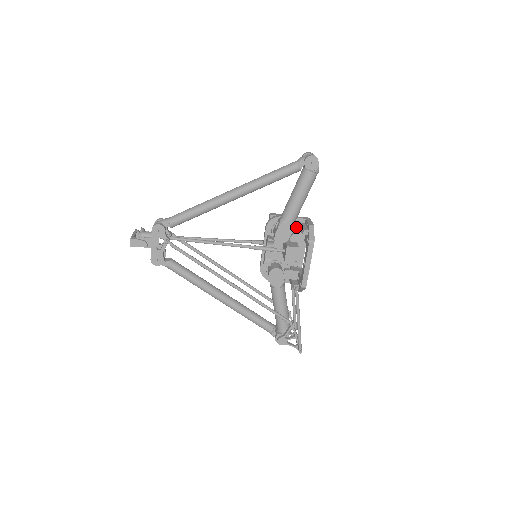
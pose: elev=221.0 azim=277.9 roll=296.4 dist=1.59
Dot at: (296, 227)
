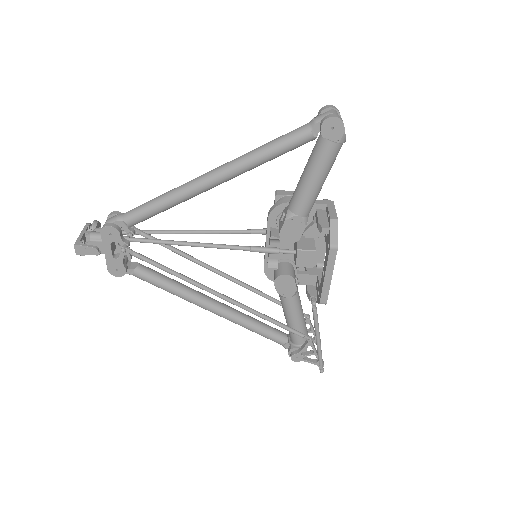
Dot at: (313, 216)
